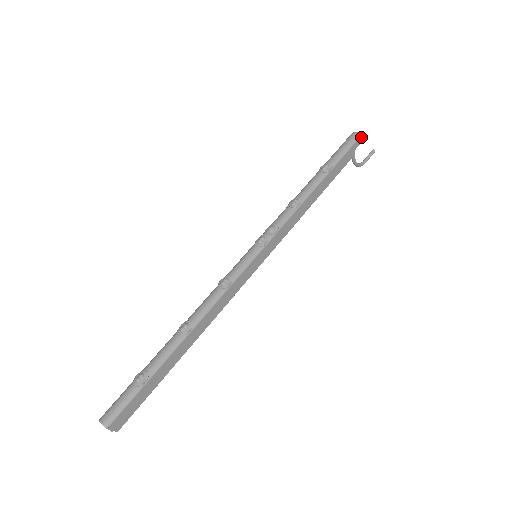
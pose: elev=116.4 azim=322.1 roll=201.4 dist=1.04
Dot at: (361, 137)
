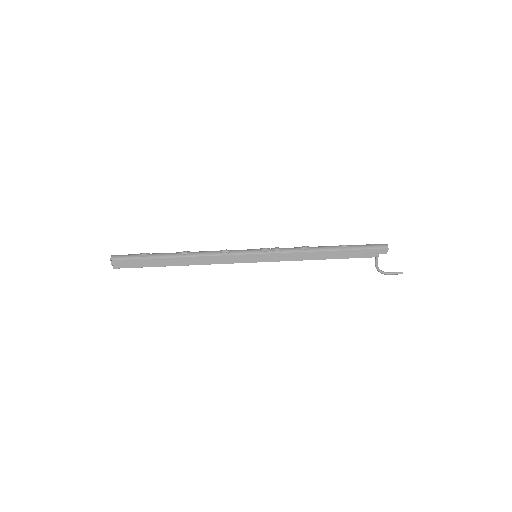
Dot at: (388, 249)
